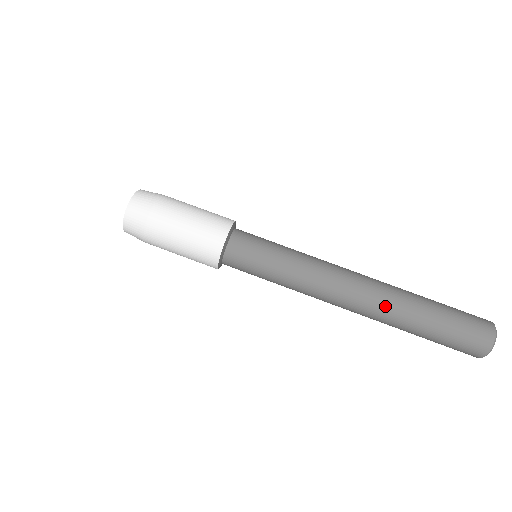
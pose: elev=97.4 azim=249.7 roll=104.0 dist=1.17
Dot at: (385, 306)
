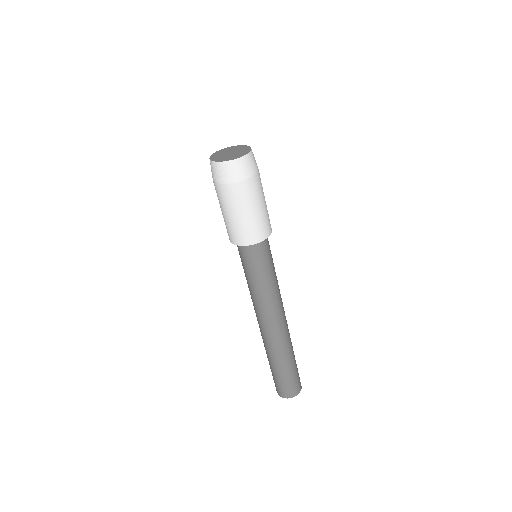
Dot at: (276, 346)
